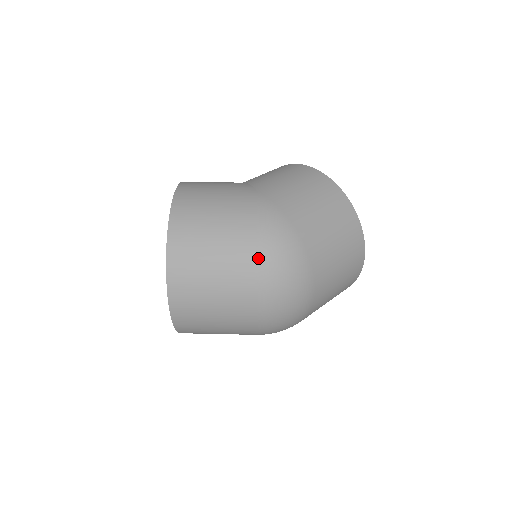
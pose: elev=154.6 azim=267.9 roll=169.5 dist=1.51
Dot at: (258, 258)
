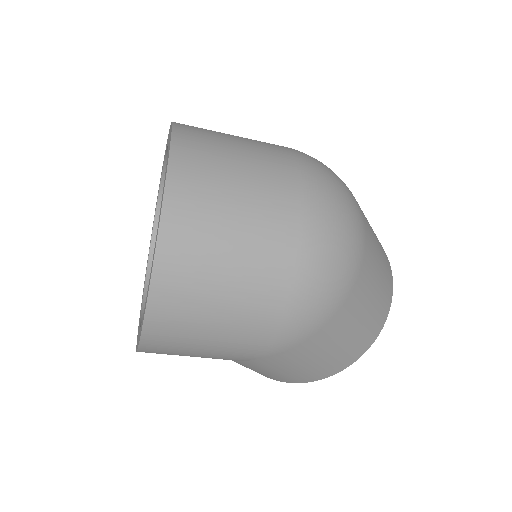
Dot at: (292, 150)
